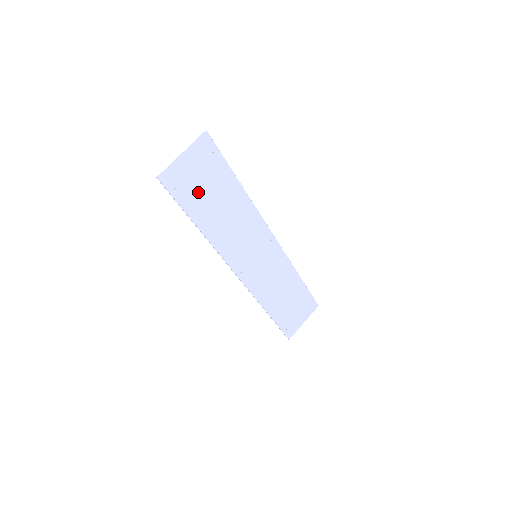
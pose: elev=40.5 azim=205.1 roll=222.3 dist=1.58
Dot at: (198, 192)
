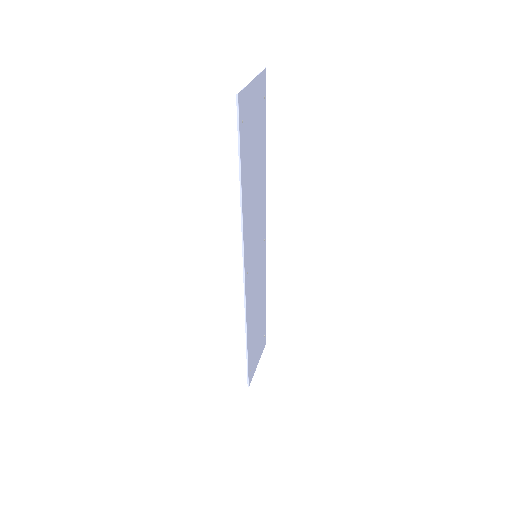
Dot at: (250, 141)
